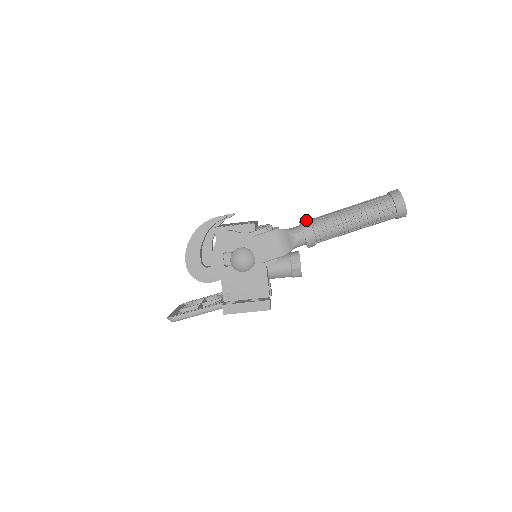
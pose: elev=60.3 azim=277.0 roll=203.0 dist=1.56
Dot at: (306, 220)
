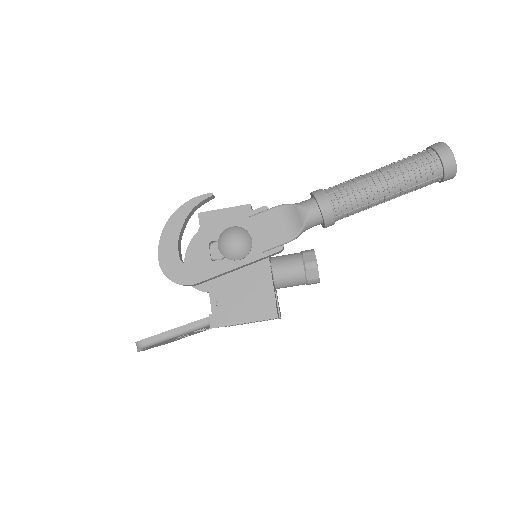
Dot at: (319, 189)
